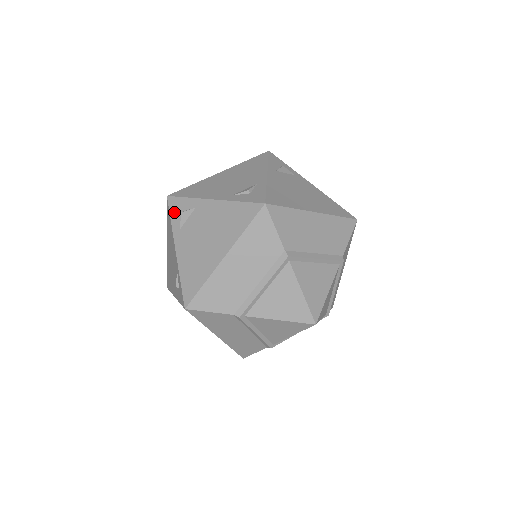
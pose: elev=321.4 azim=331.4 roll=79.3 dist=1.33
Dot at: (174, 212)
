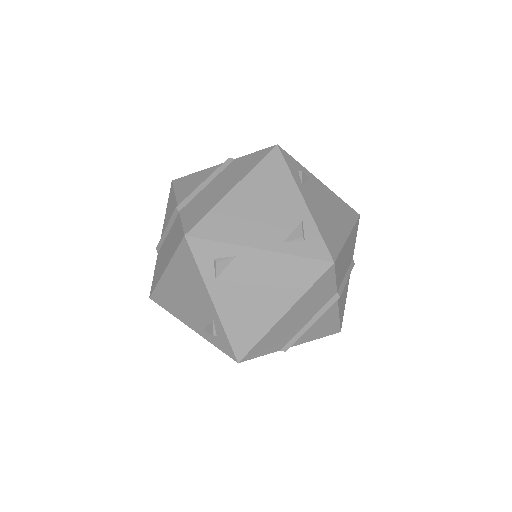
Dot at: occluded
